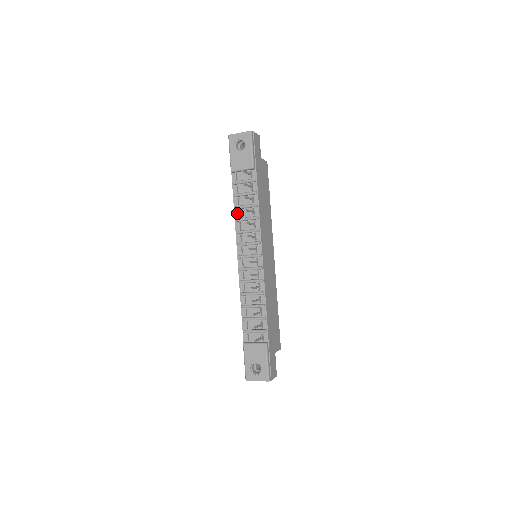
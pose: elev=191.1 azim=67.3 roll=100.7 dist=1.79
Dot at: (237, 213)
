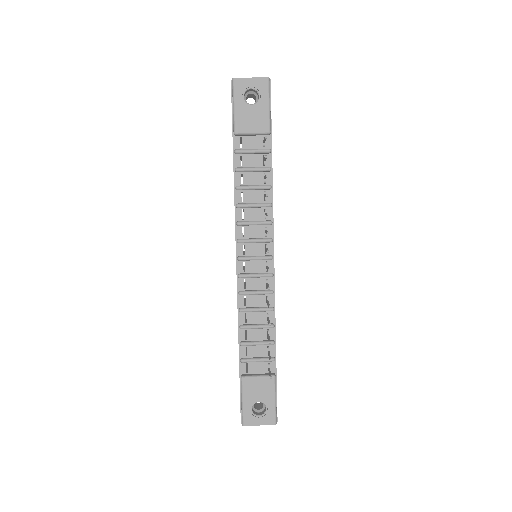
Dot at: (239, 196)
